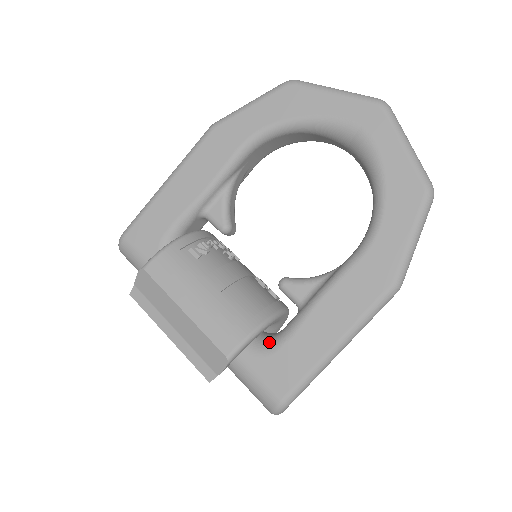
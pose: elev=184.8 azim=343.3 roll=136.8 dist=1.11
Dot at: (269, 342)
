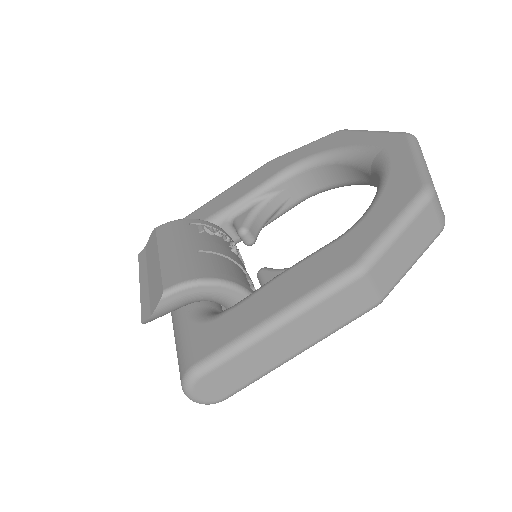
Dot at: (218, 313)
